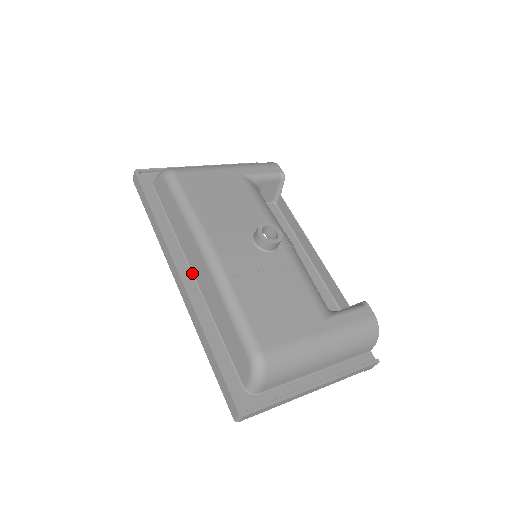
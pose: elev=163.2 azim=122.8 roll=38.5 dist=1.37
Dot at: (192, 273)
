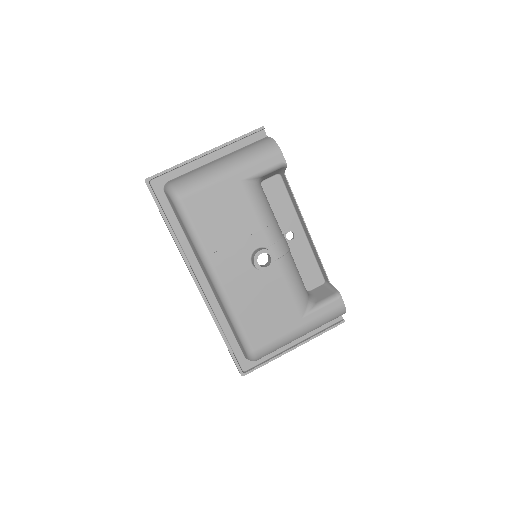
Dot at: (206, 278)
